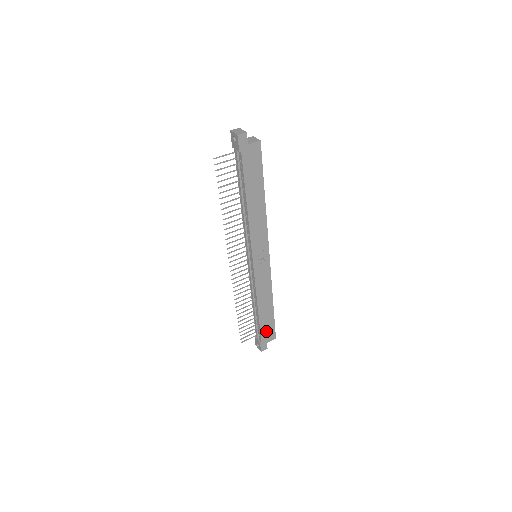
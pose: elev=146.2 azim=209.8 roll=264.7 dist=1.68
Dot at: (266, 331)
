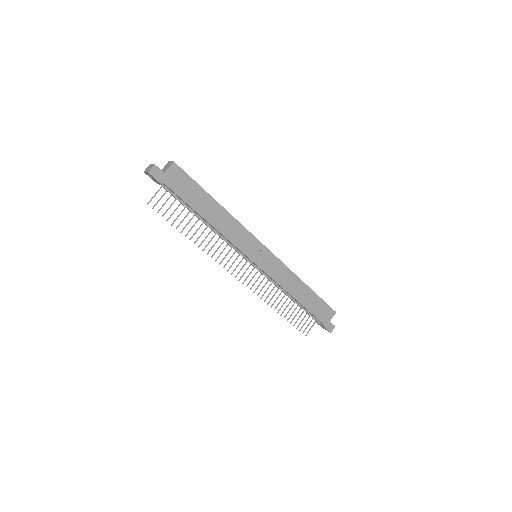
Dot at: (320, 312)
